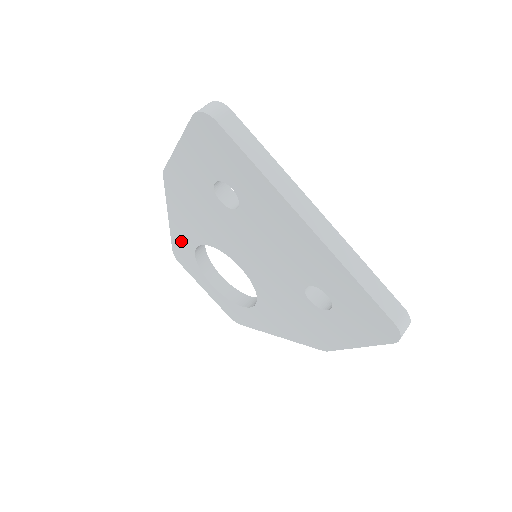
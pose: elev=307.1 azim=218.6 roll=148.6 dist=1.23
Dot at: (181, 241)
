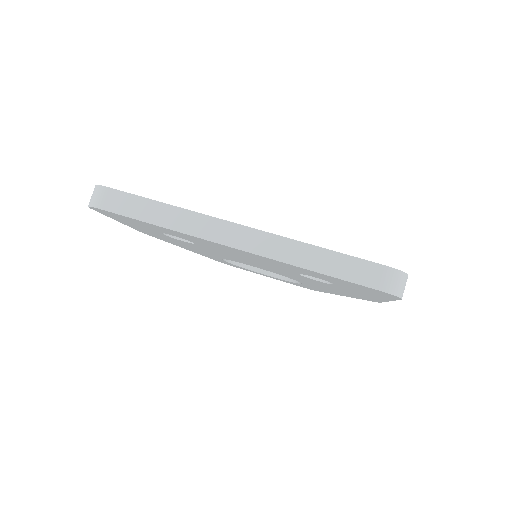
Dot at: (213, 258)
